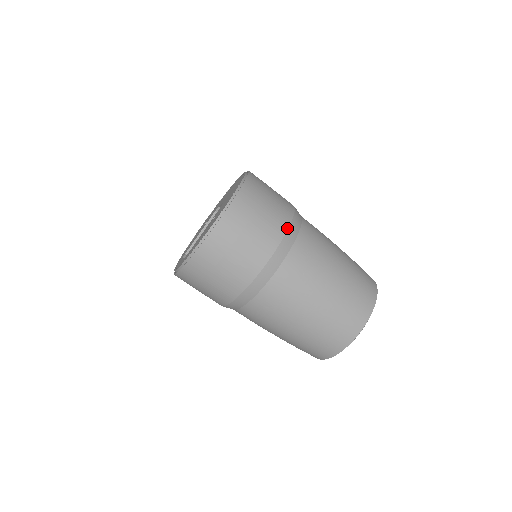
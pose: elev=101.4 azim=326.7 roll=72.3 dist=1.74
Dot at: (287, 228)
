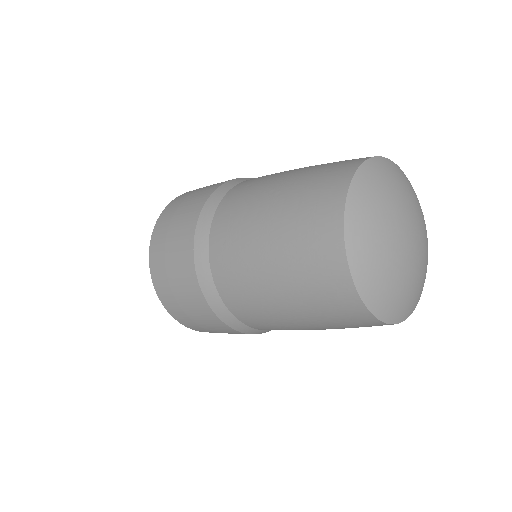
Dot at: (237, 178)
